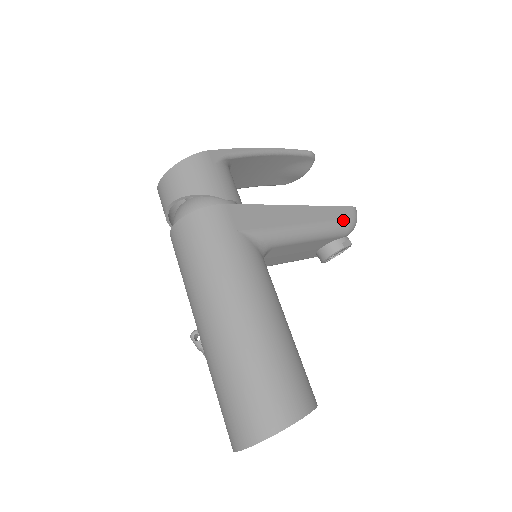
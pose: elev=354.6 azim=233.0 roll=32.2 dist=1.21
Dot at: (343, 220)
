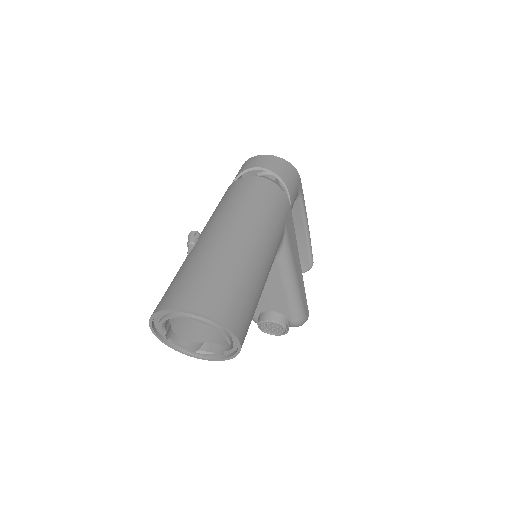
Dot at: (304, 310)
